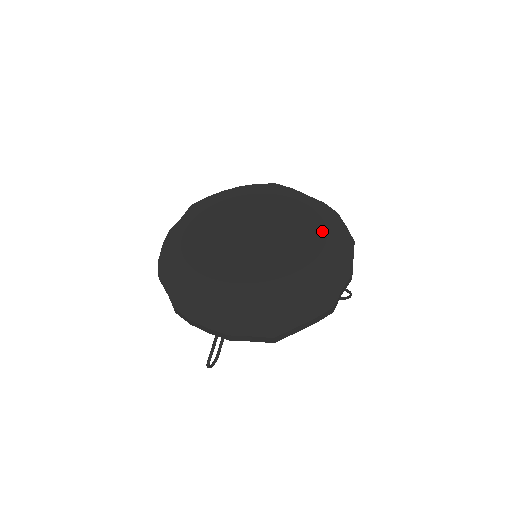
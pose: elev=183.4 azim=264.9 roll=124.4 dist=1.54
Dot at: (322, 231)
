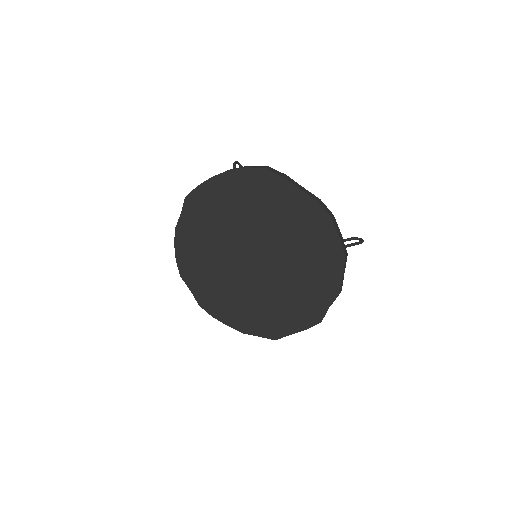
Dot at: (314, 242)
